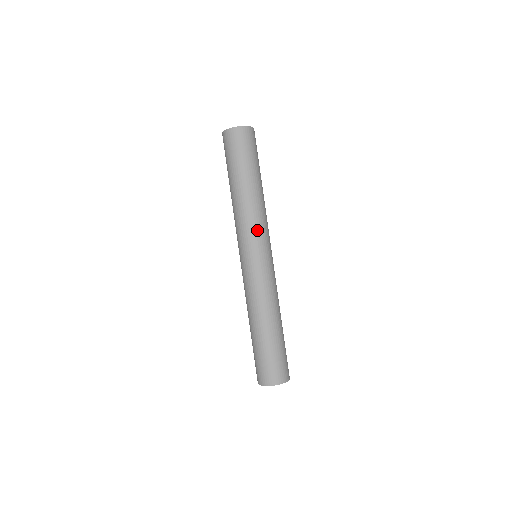
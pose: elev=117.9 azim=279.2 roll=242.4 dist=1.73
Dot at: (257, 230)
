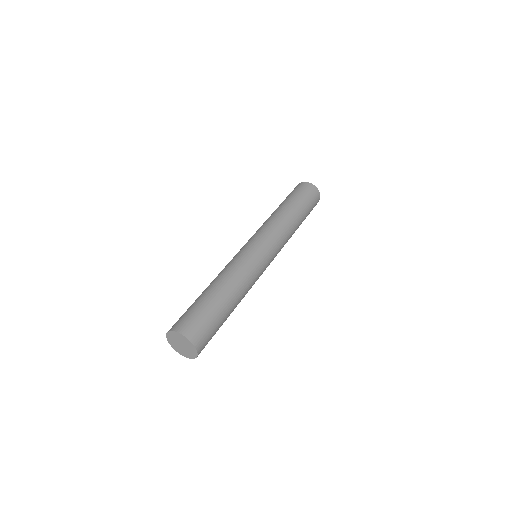
Dot at: (267, 230)
